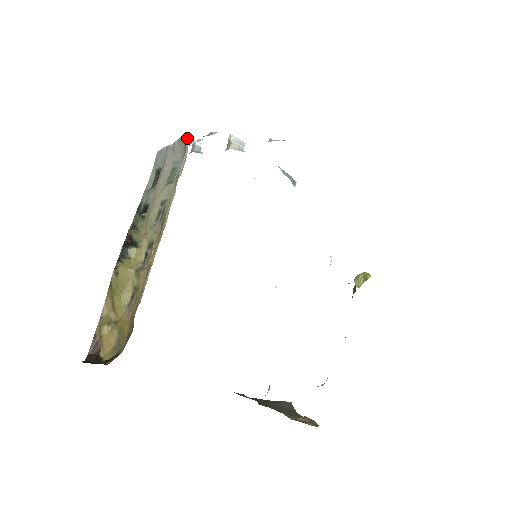
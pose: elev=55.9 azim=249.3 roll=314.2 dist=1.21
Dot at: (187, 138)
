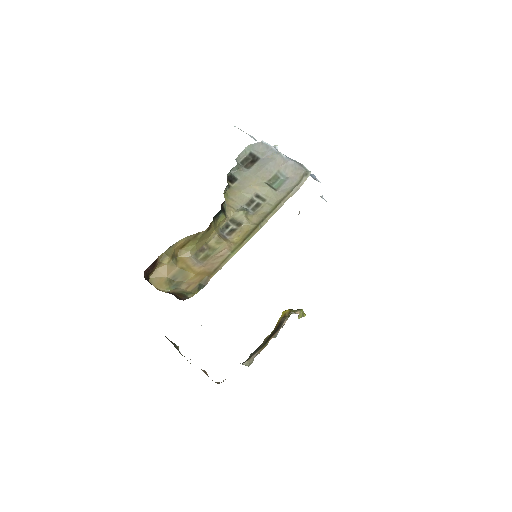
Dot at: (308, 173)
